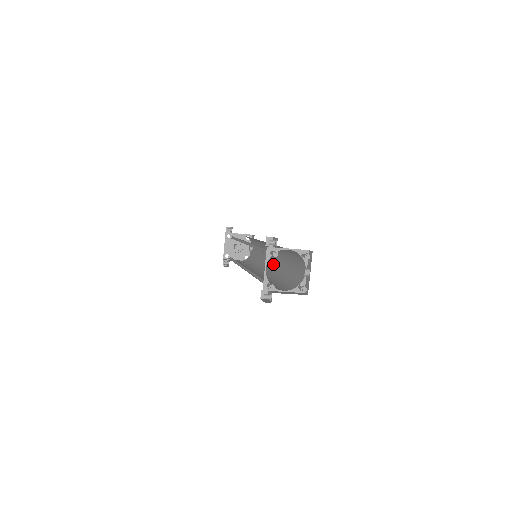
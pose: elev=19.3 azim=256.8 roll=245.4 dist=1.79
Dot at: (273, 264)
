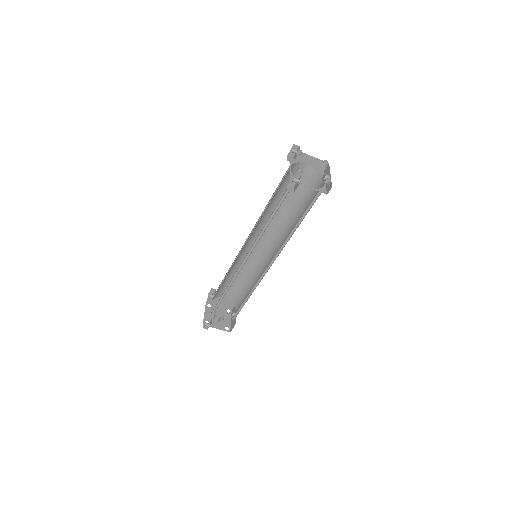
Dot at: occluded
